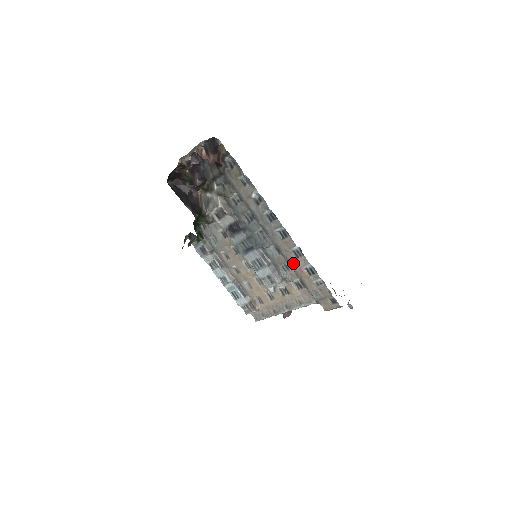
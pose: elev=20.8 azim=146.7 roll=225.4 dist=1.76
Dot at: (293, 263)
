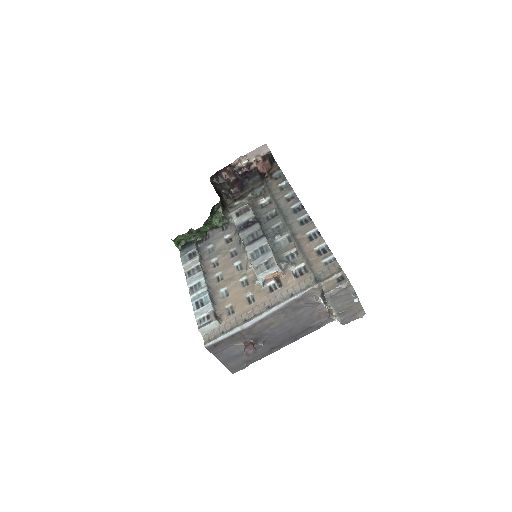
Dot at: (304, 247)
